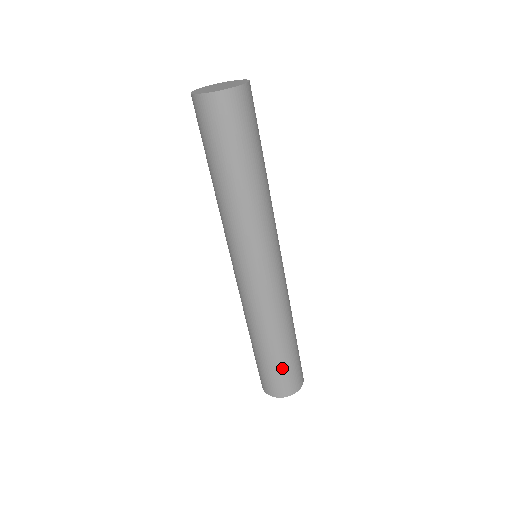
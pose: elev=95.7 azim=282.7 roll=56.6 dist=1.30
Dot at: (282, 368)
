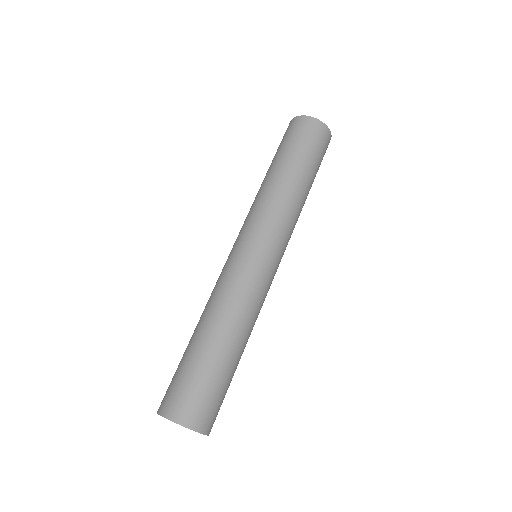
Dot at: (203, 376)
